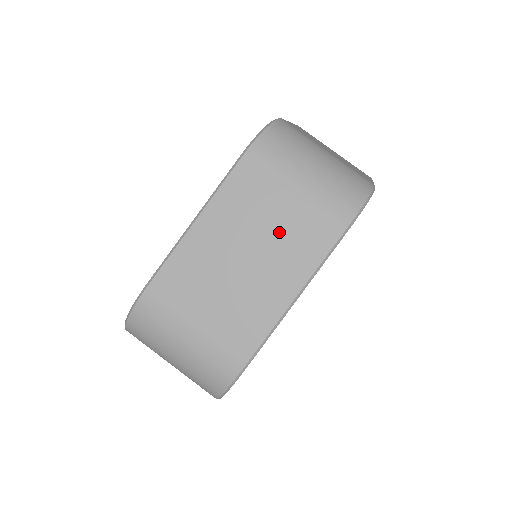
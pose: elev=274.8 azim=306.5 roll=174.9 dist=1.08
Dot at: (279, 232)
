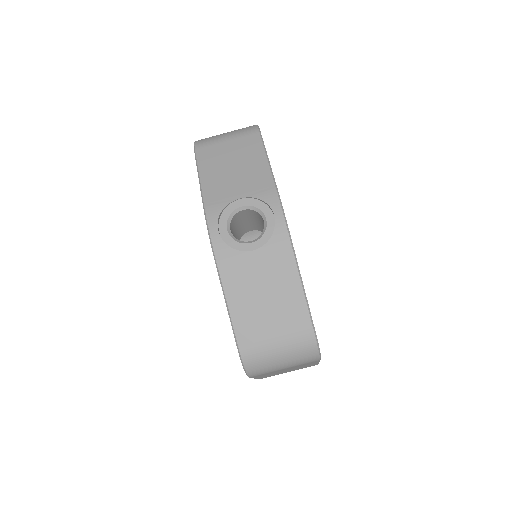
Dot at: (292, 368)
